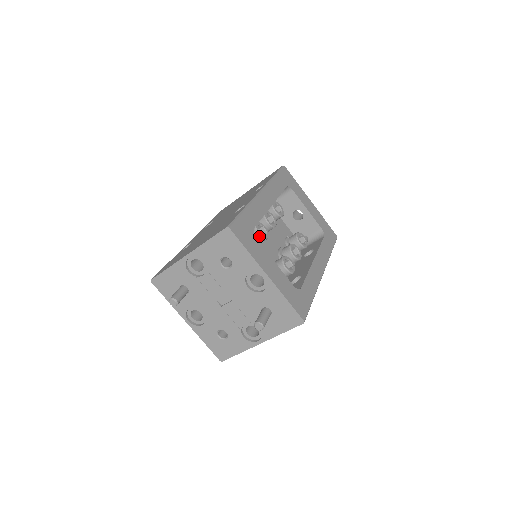
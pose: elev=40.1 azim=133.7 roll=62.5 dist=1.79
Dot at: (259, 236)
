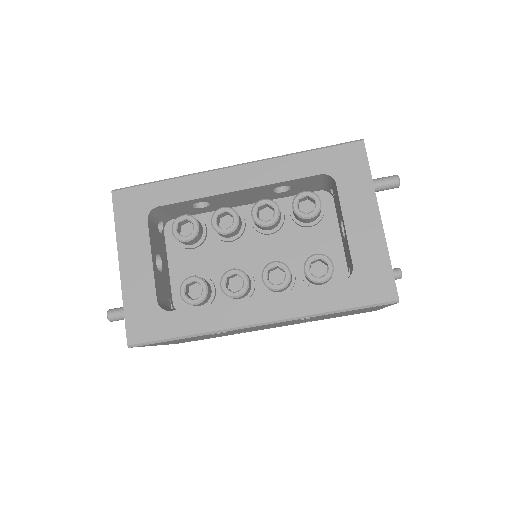
Dot at: (212, 225)
